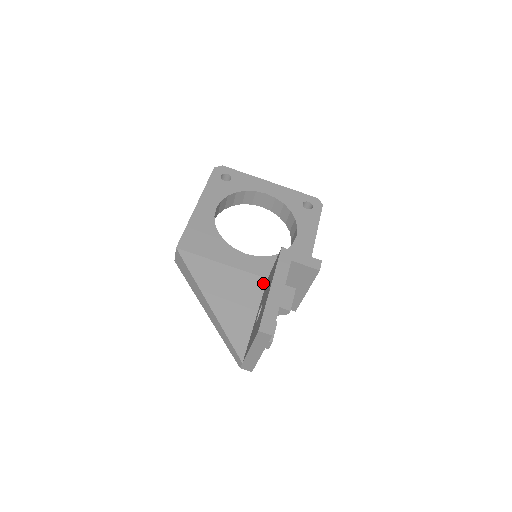
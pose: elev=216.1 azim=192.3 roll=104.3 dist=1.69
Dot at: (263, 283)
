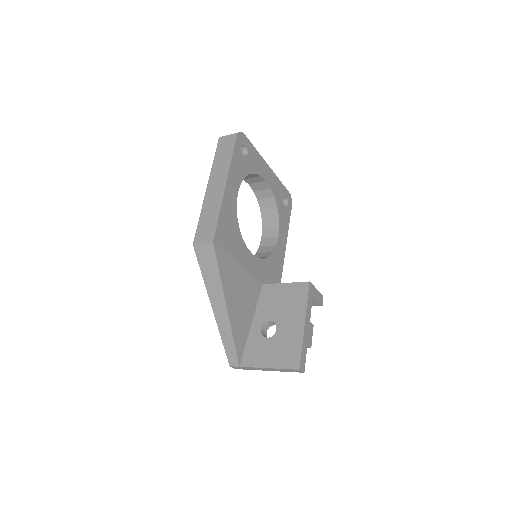
Dot at: (260, 288)
